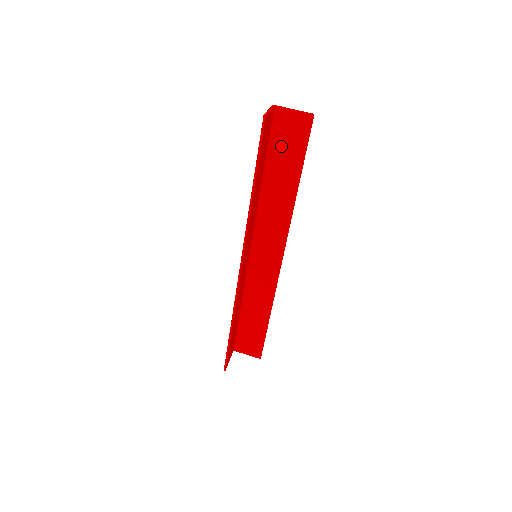
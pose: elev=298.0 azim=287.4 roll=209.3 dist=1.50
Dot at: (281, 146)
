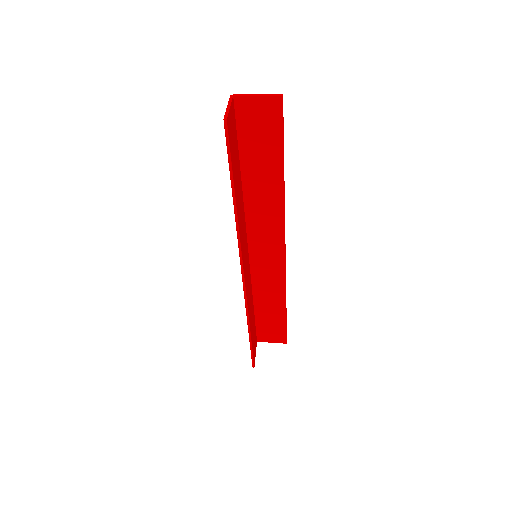
Dot at: (253, 139)
